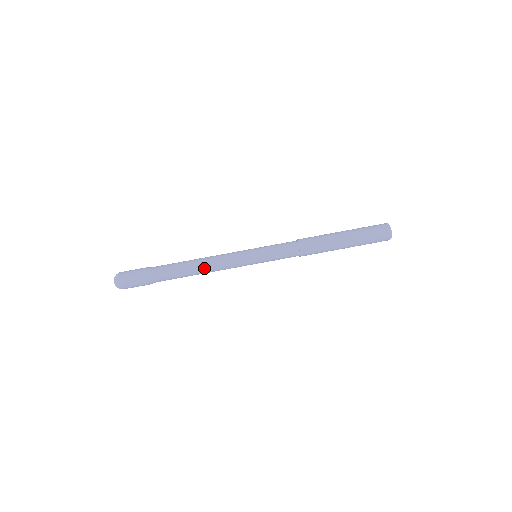
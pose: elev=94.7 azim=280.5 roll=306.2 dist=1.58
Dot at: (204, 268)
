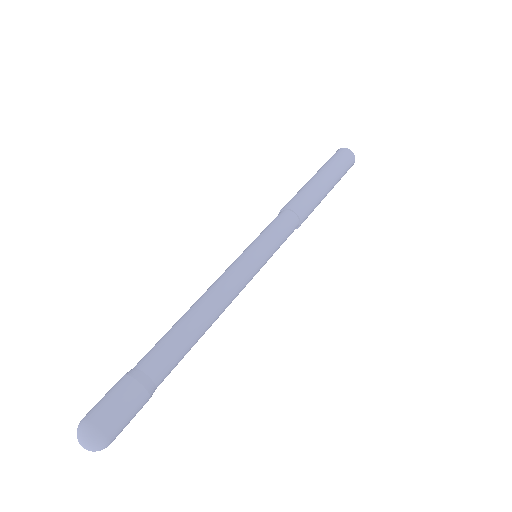
Dot at: (205, 303)
